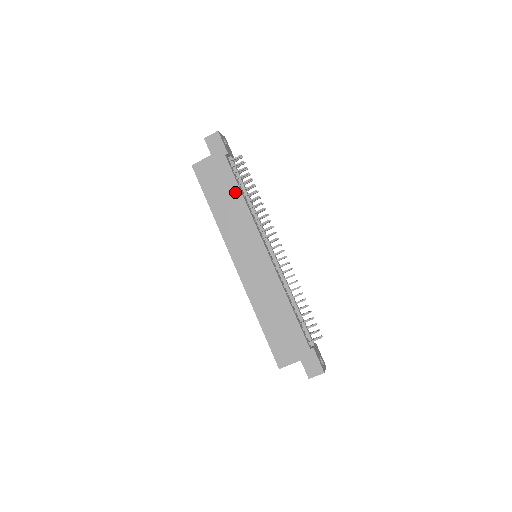
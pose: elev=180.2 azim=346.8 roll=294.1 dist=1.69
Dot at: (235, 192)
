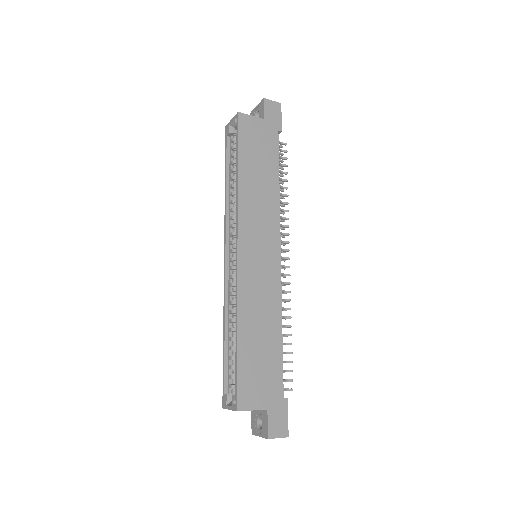
Dot at: (273, 173)
